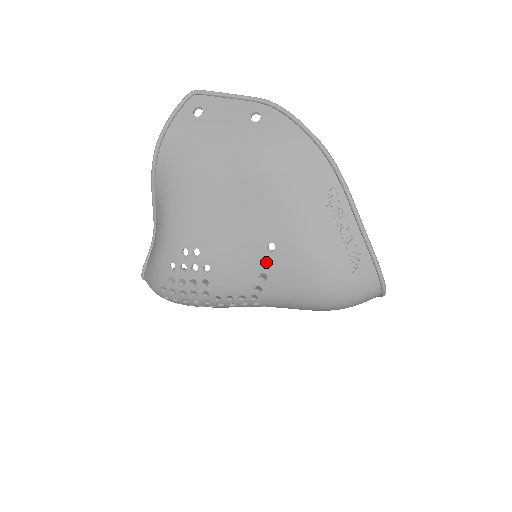
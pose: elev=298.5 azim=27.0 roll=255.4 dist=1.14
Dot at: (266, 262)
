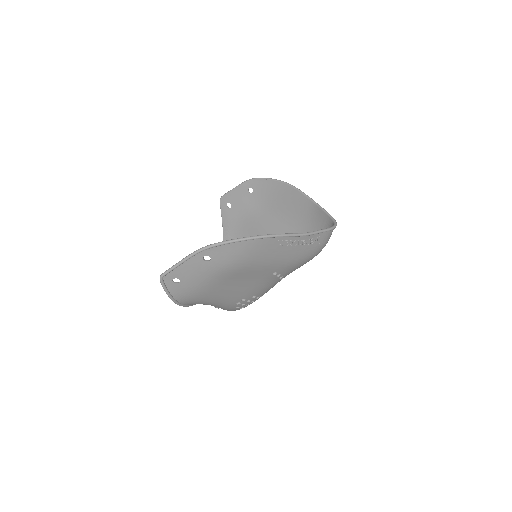
Dot at: (277, 275)
